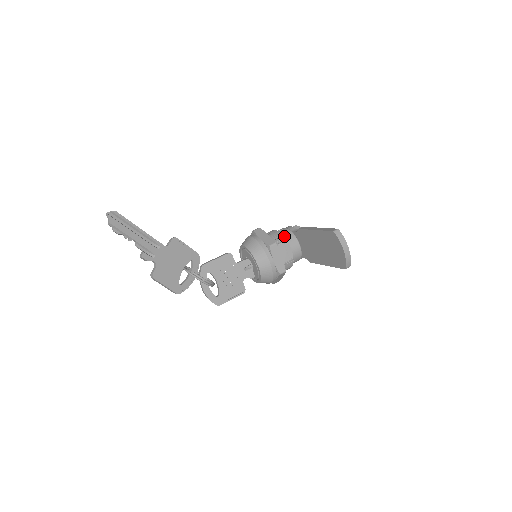
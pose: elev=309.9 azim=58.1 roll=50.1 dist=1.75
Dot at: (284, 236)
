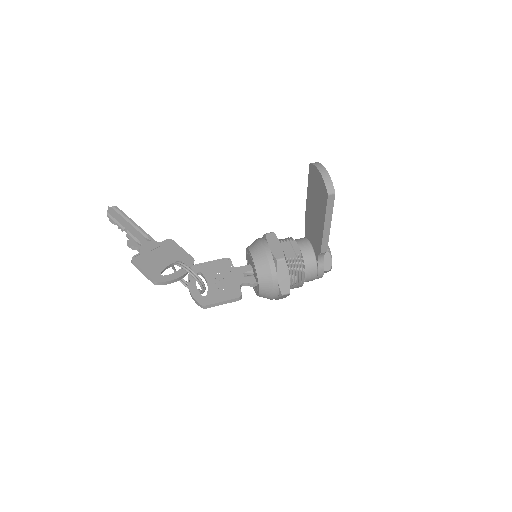
Dot at: occluded
